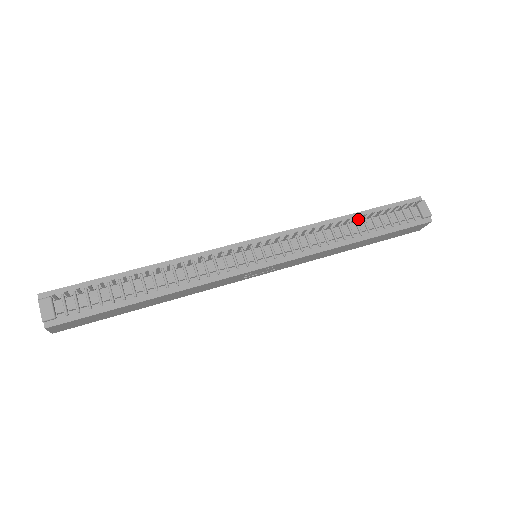
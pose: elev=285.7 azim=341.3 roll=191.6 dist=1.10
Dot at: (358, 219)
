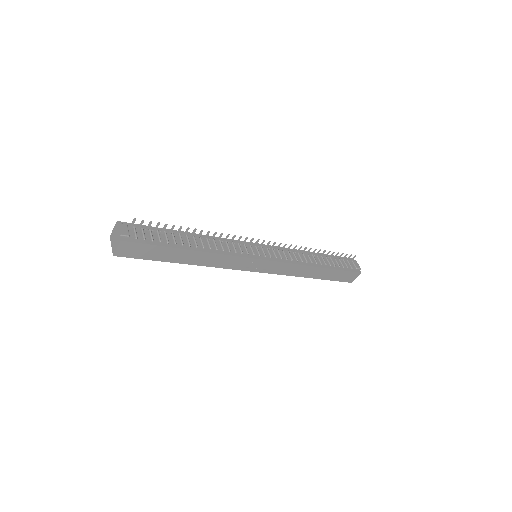
Dot at: (318, 256)
